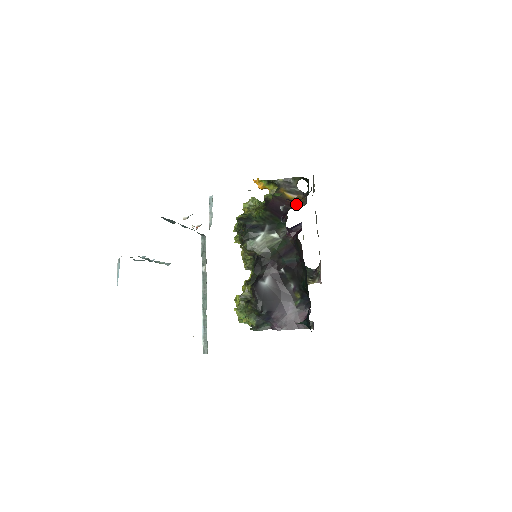
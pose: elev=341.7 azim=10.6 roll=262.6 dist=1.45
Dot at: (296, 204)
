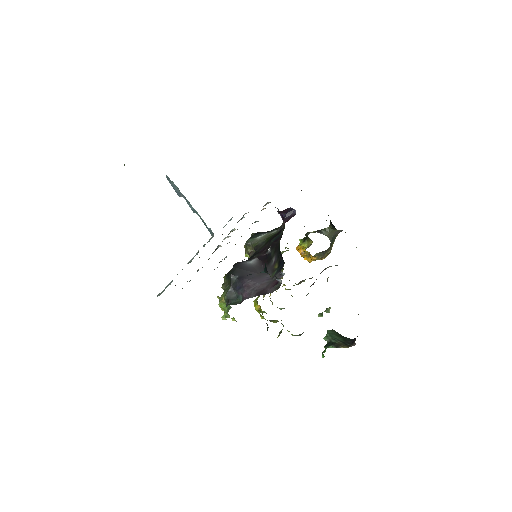
Dot at: occluded
